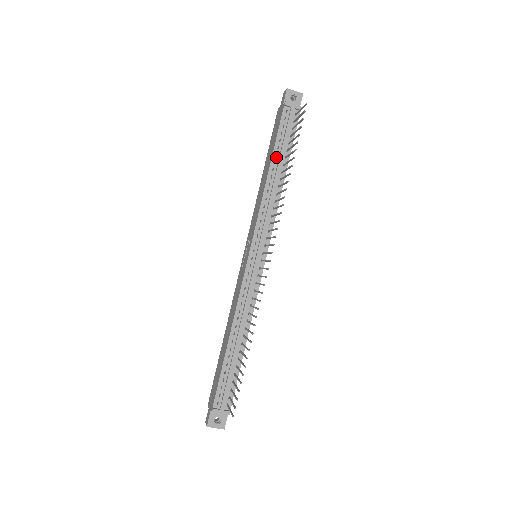
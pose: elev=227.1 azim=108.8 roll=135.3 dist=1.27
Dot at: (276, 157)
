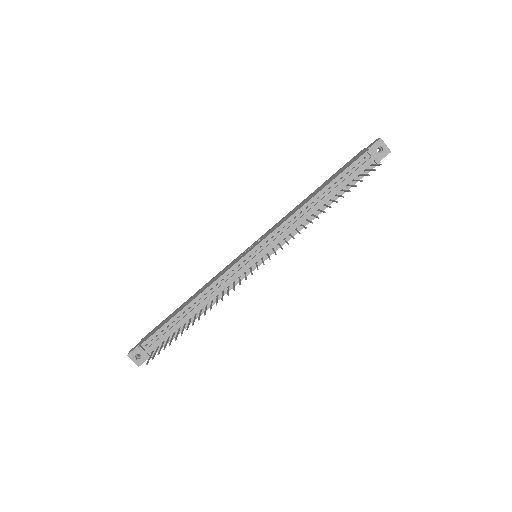
Dot at: (328, 189)
